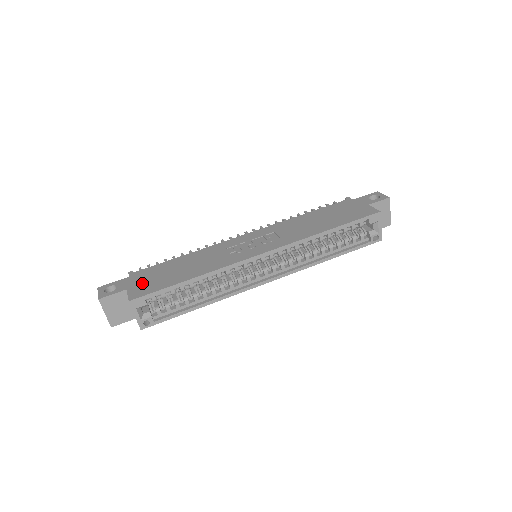
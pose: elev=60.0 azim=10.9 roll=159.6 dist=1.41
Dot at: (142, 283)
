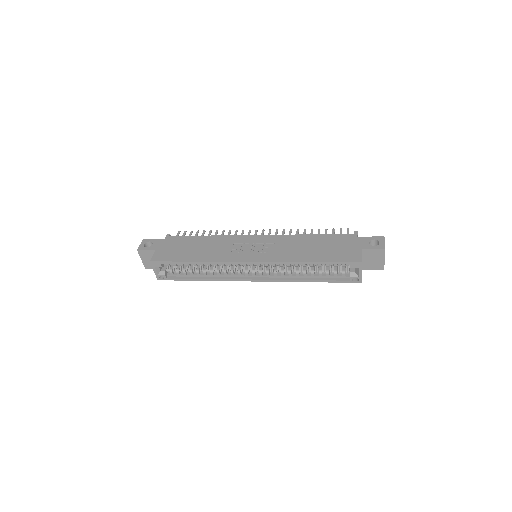
Dot at: (166, 249)
